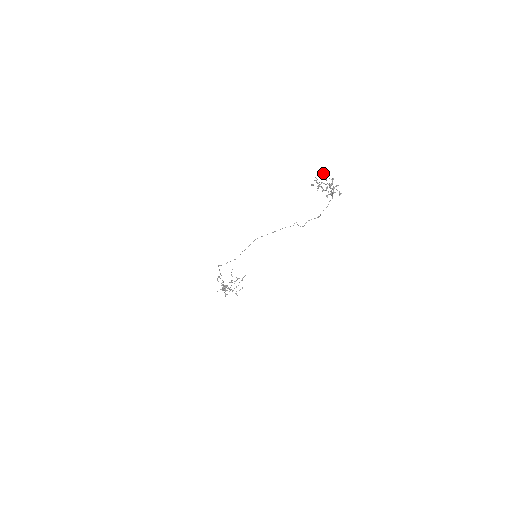
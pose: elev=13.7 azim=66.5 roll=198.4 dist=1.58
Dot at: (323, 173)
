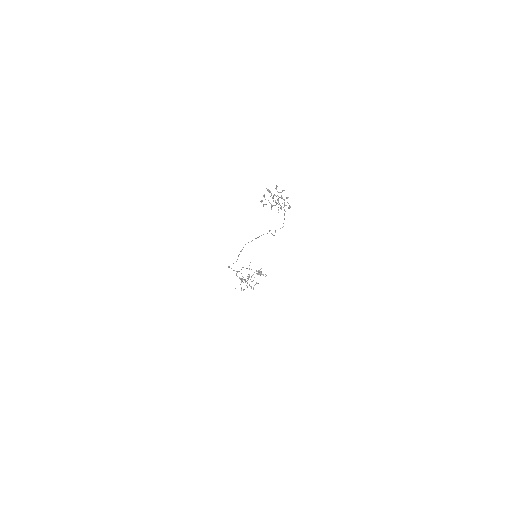
Dot at: (267, 189)
